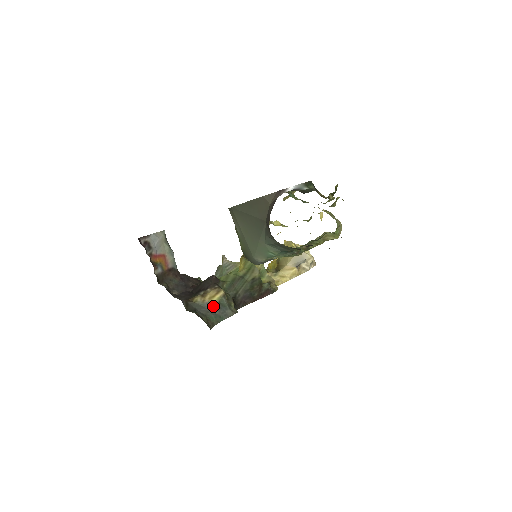
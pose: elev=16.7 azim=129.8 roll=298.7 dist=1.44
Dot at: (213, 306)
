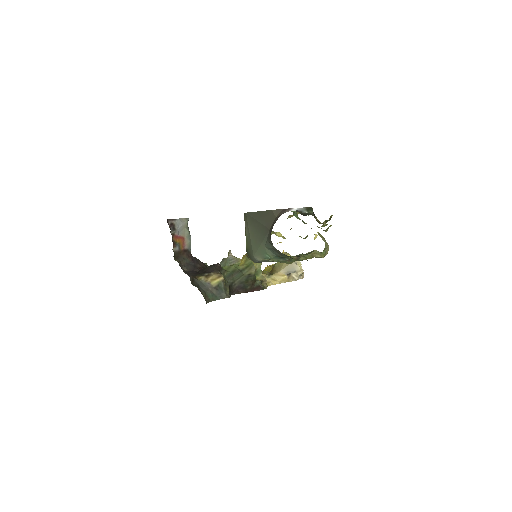
Dot at: (213, 287)
